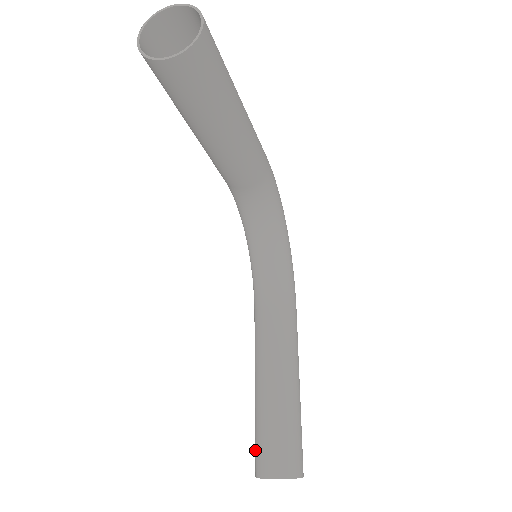
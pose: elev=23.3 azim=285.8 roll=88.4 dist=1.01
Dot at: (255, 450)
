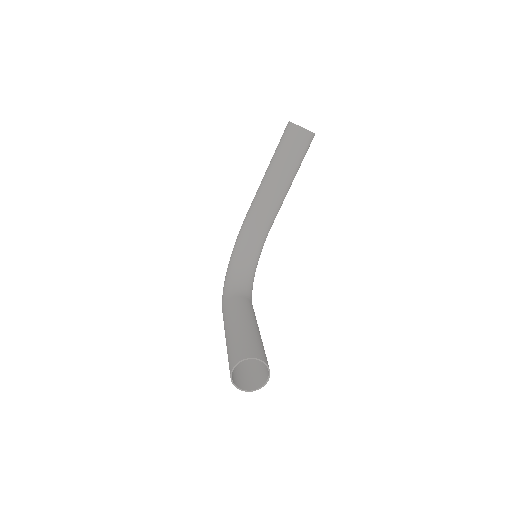
Dot at: (235, 352)
